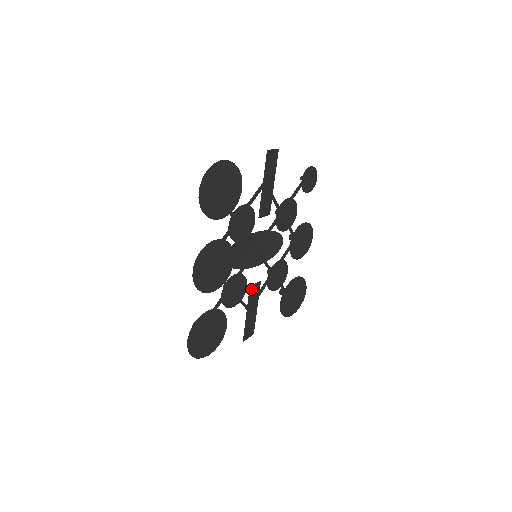
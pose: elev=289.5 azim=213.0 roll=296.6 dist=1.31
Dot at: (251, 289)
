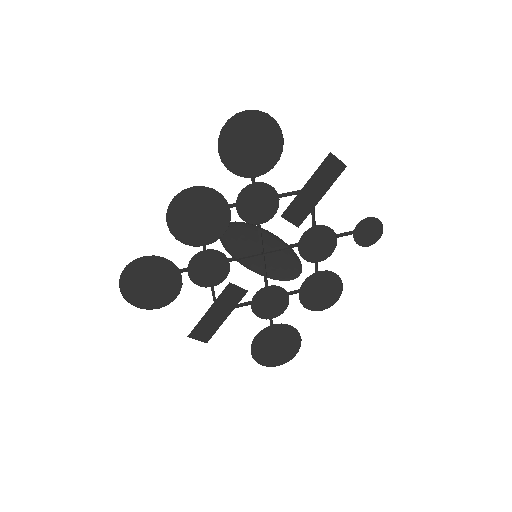
Dot at: (230, 287)
